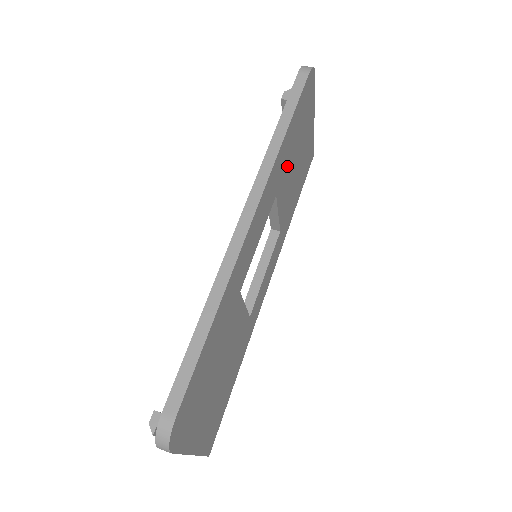
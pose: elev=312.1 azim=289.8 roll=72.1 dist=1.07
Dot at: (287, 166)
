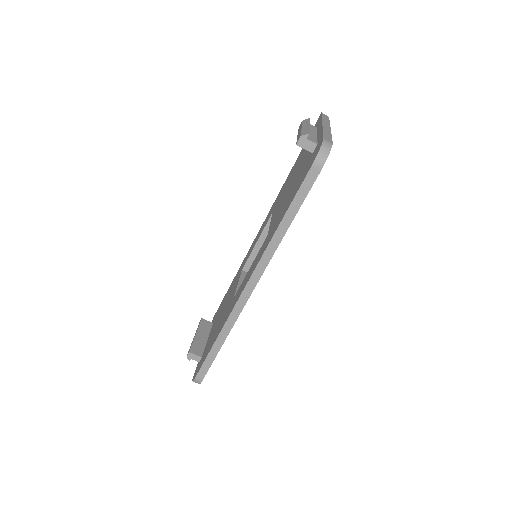
Dot at: occluded
